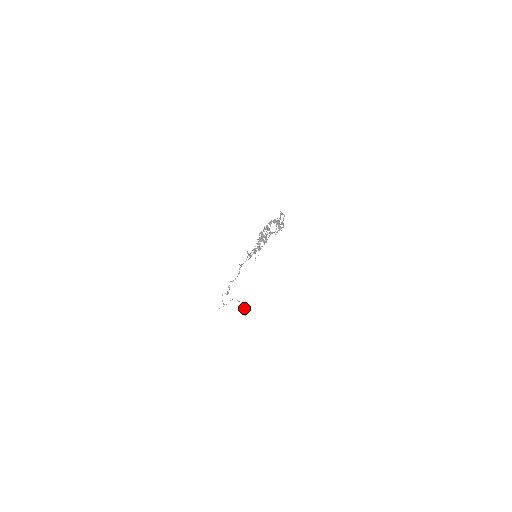
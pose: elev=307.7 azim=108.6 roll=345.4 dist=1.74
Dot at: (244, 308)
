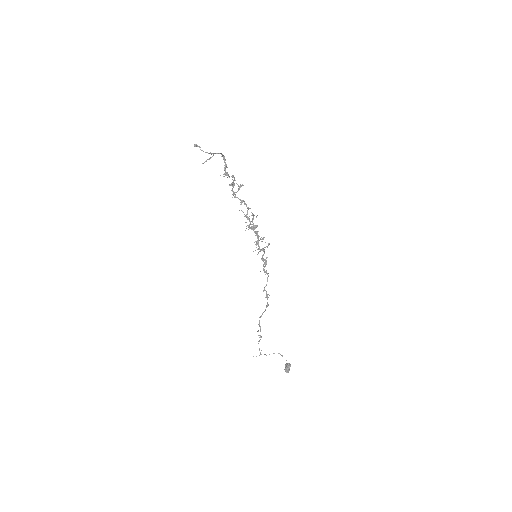
Dot at: (287, 363)
